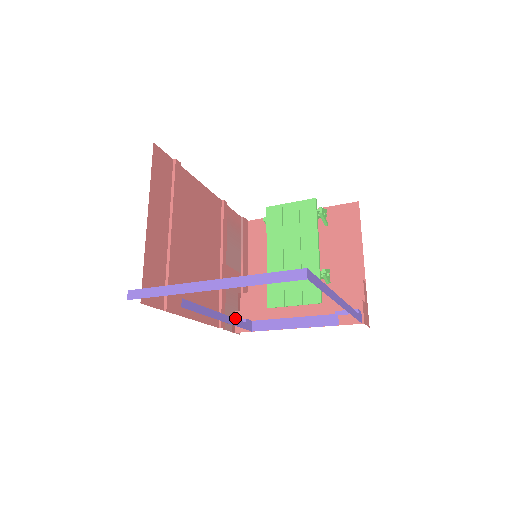
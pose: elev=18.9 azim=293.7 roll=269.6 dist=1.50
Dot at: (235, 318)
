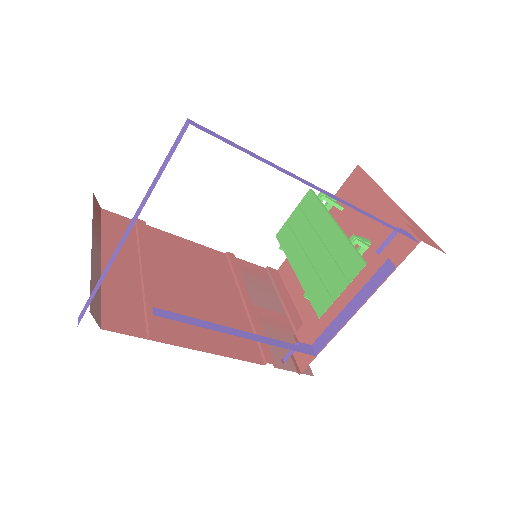
Dot at: (294, 357)
